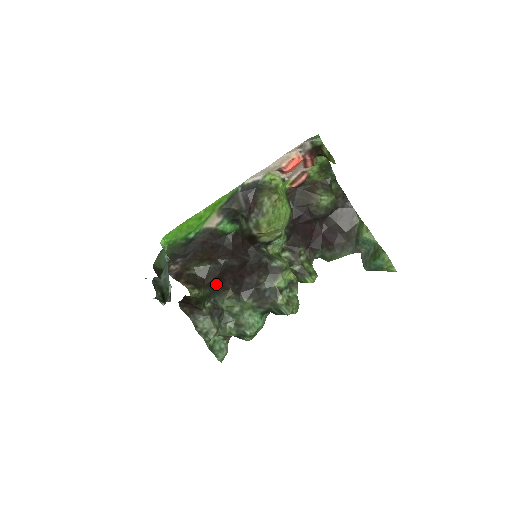
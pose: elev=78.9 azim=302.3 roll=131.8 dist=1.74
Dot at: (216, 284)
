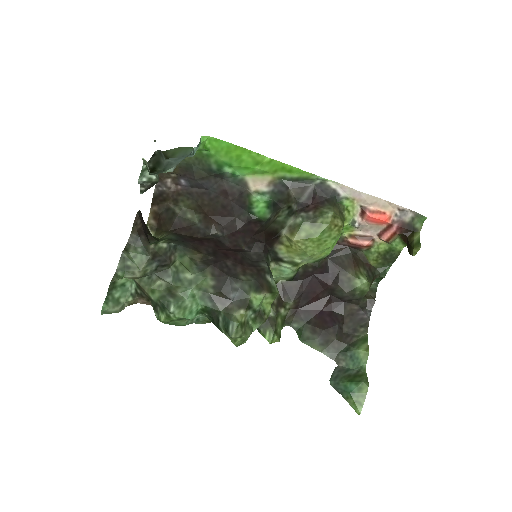
Dot at: (189, 239)
